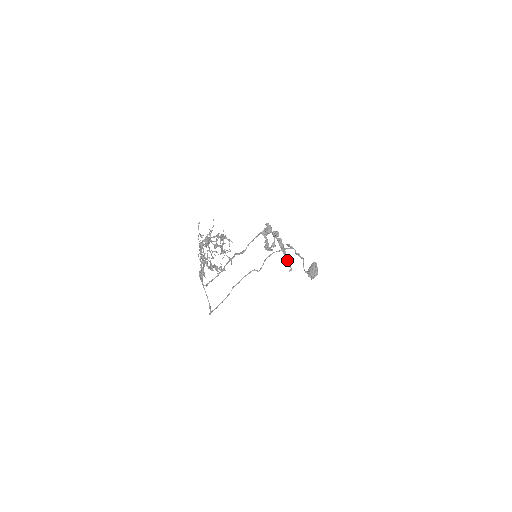
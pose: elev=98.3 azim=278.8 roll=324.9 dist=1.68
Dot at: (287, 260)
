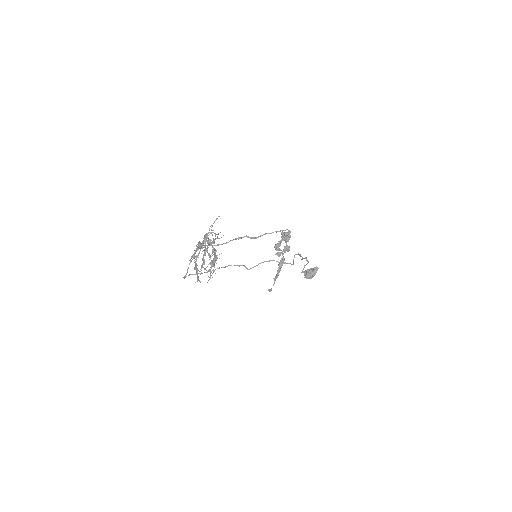
Dot at: (275, 279)
